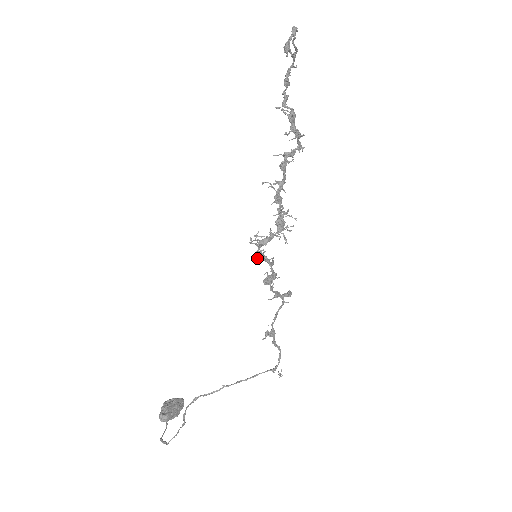
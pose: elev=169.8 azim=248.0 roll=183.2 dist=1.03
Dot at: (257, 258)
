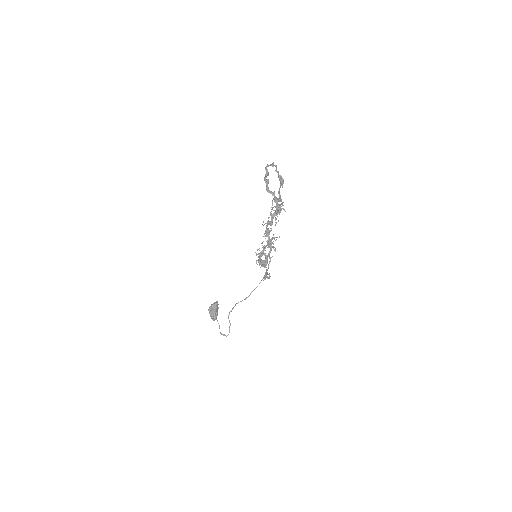
Dot at: (259, 263)
